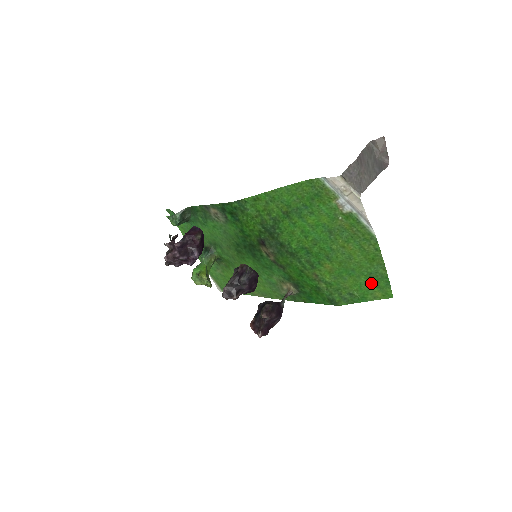
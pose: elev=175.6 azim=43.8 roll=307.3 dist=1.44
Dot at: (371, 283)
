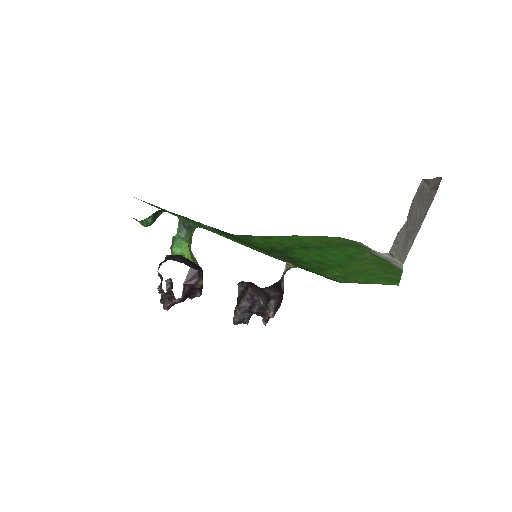
Dot at: (380, 279)
